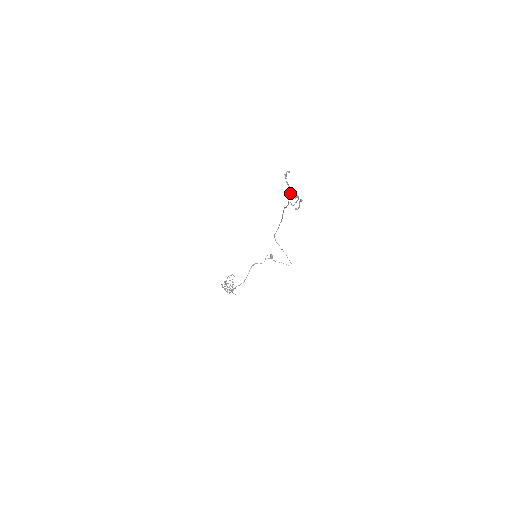
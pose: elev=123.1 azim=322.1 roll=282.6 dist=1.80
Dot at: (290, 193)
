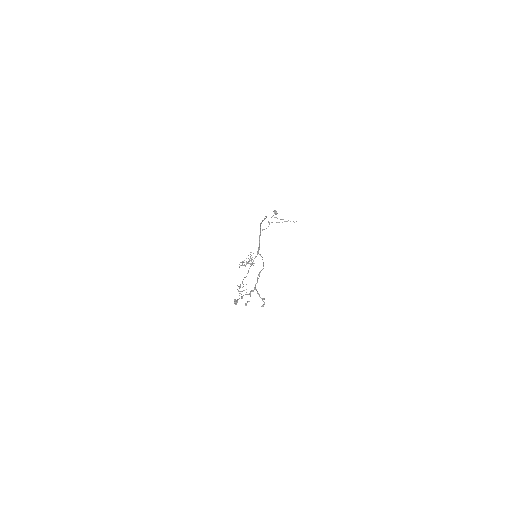
Dot at: occluded
